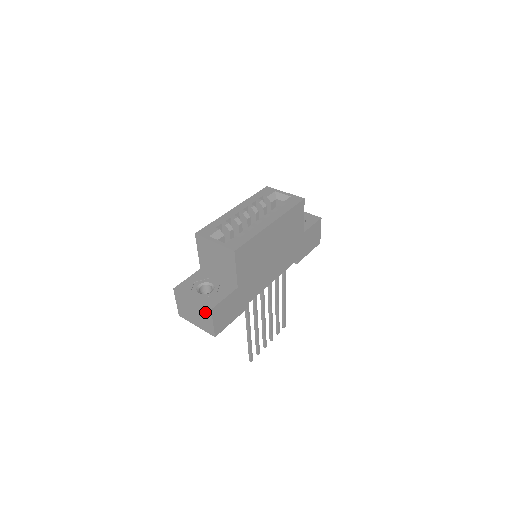
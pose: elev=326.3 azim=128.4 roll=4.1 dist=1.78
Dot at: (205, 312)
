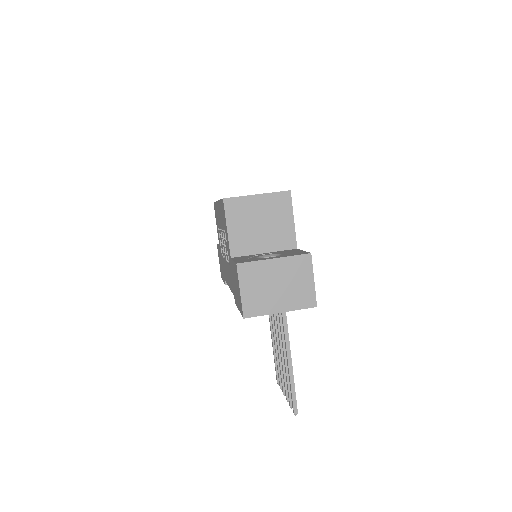
Dot at: (300, 267)
